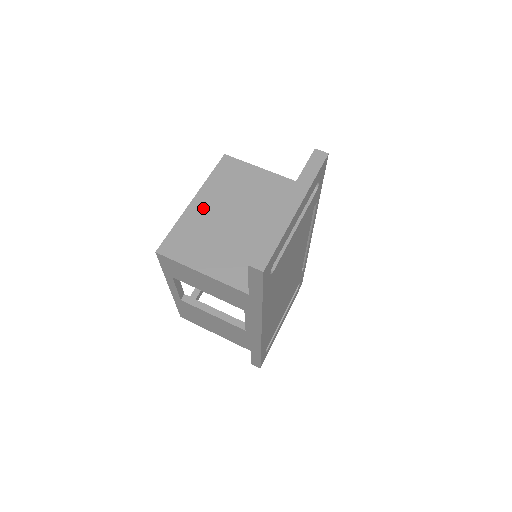
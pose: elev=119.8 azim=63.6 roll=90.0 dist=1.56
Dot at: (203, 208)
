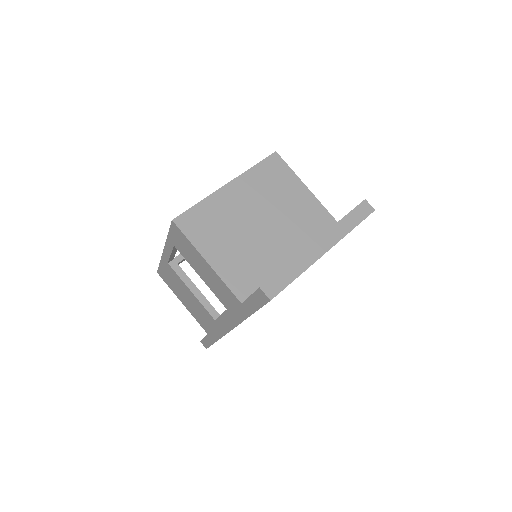
Dot at: (234, 197)
